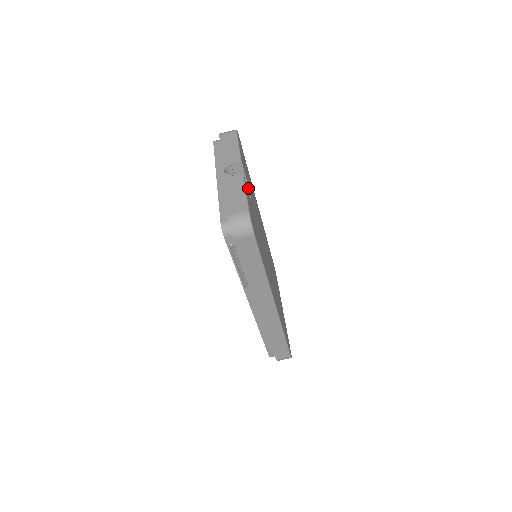
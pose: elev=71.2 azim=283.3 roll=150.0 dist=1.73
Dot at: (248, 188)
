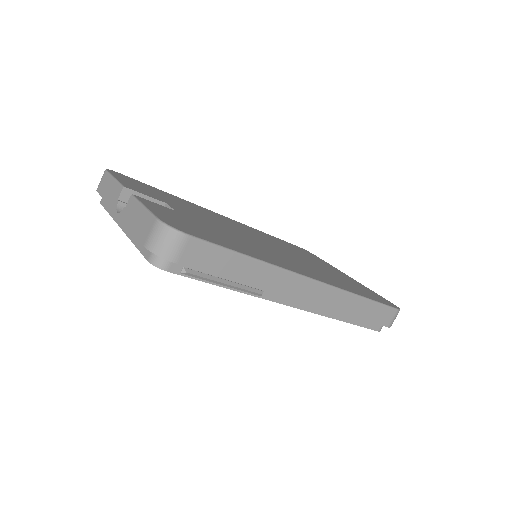
Dot at: (165, 204)
